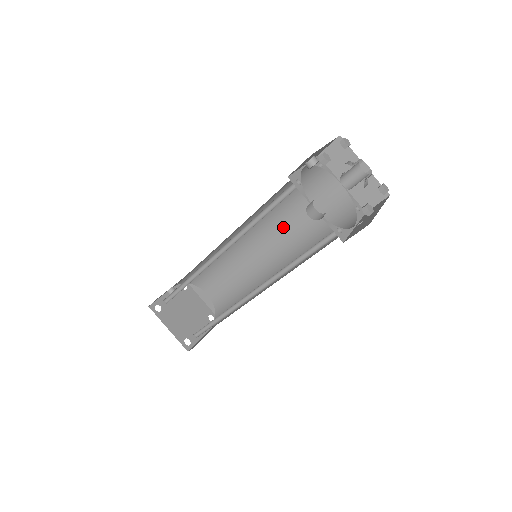
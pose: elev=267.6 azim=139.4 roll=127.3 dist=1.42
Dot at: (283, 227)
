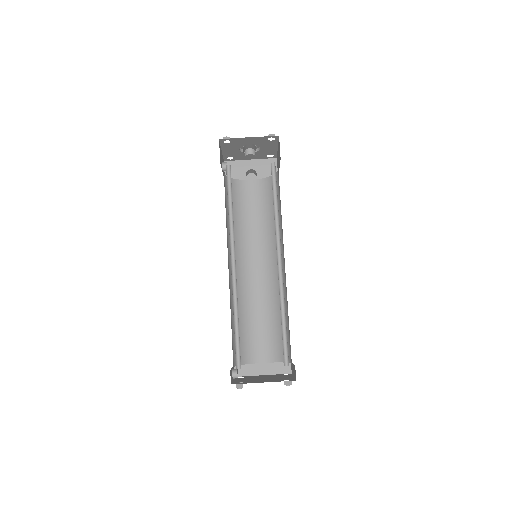
Dot at: (252, 240)
